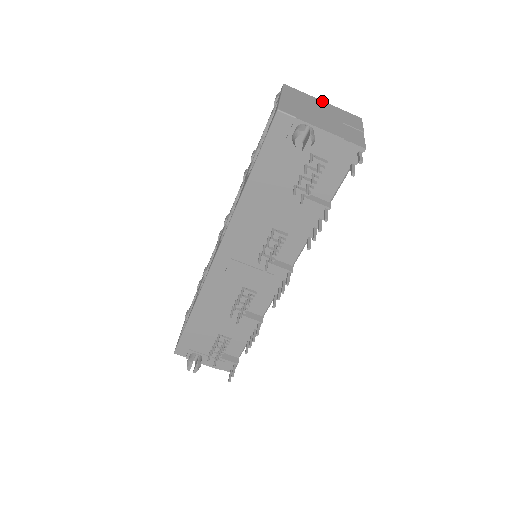
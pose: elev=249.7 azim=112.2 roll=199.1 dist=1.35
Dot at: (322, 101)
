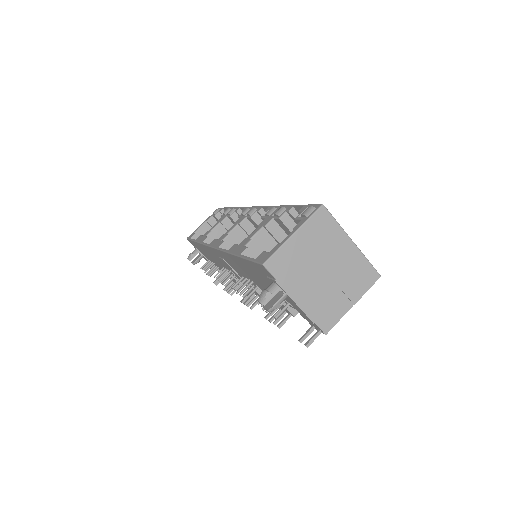
Dot at: (350, 242)
